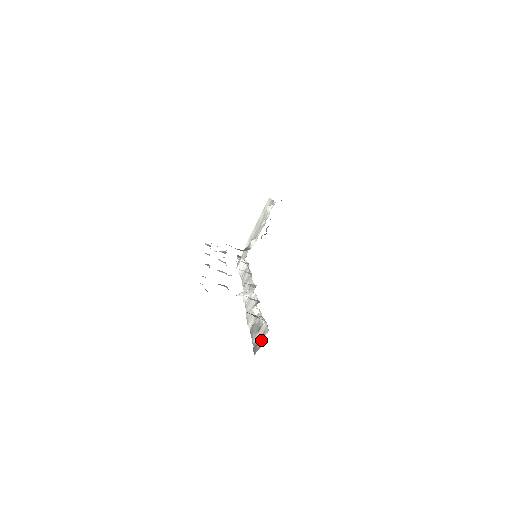
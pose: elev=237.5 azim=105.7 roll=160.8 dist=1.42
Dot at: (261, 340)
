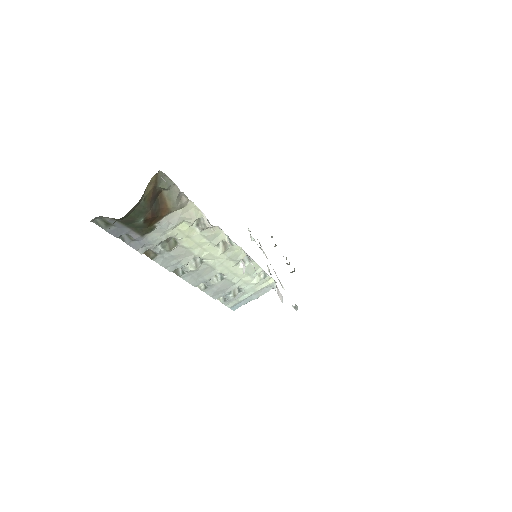
Dot at: occluded
